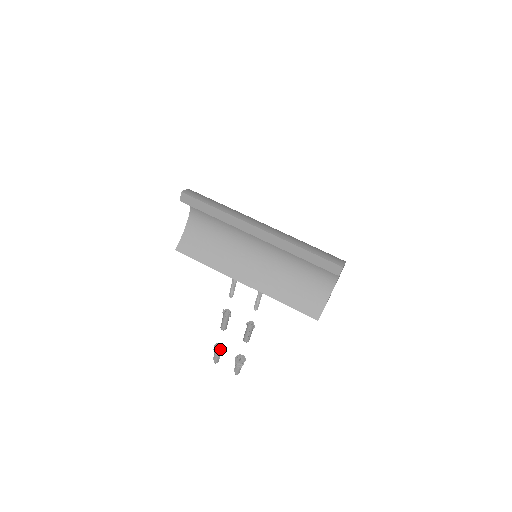
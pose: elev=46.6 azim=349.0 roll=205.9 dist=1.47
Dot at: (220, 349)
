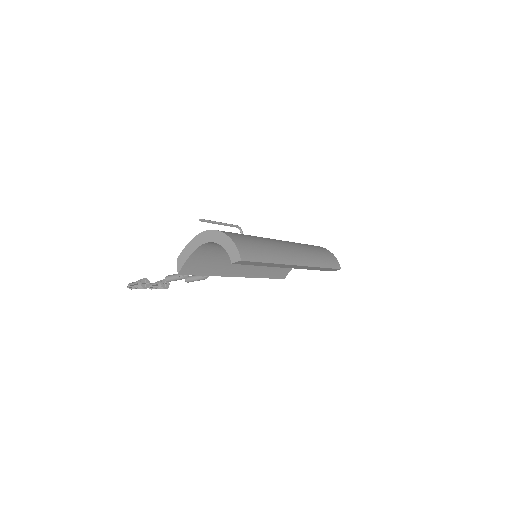
Dot at: (147, 285)
